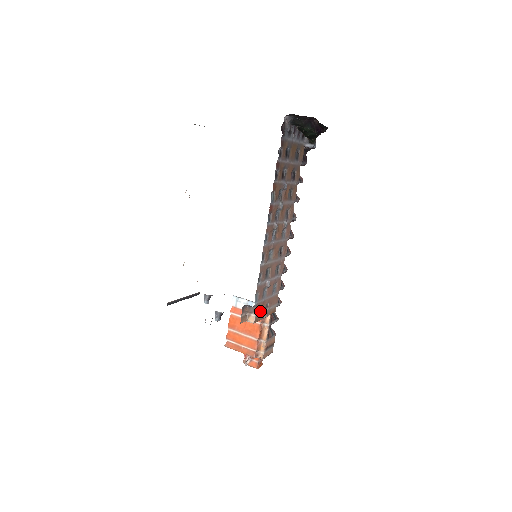
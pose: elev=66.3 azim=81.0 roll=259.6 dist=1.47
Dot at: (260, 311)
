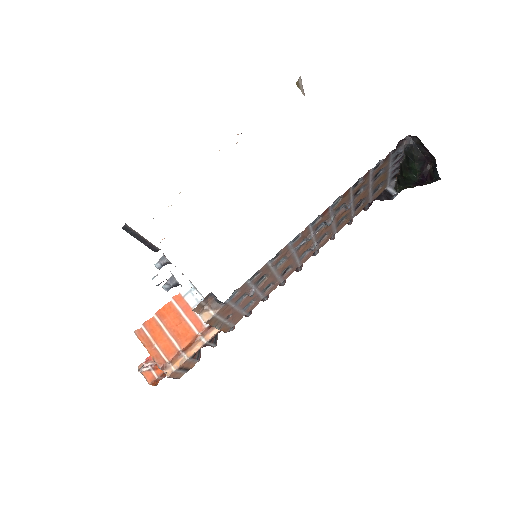
Dot at: (220, 315)
